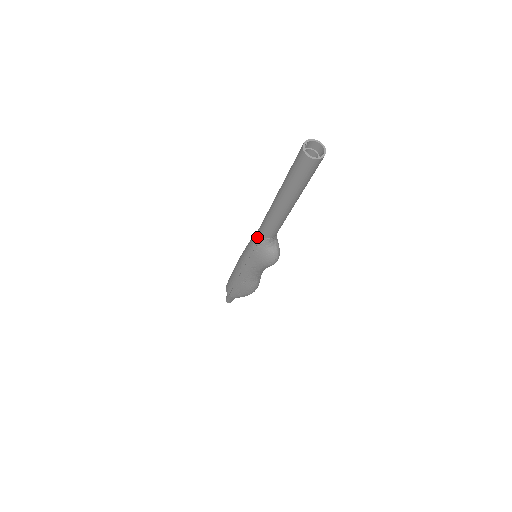
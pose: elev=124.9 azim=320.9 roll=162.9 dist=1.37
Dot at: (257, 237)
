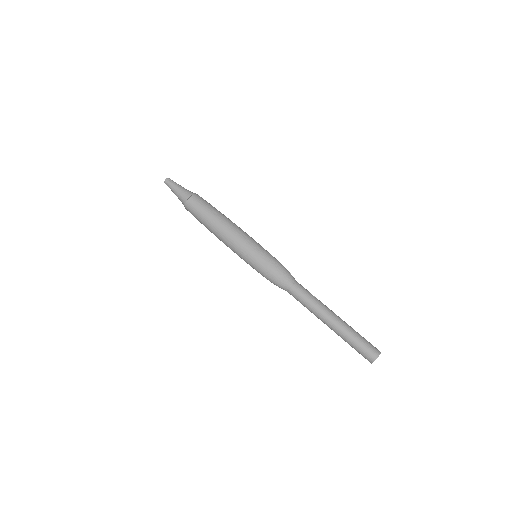
Dot at: (281, 288)
